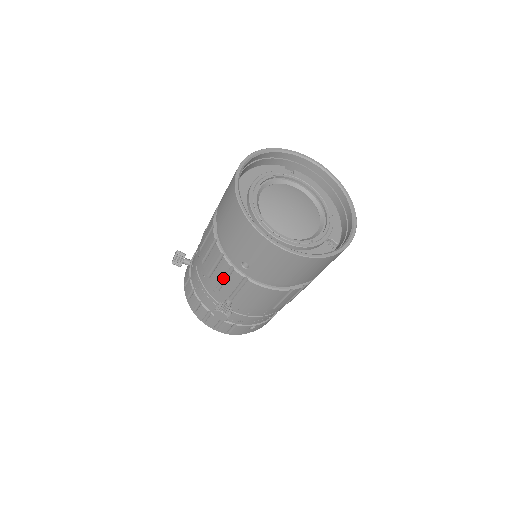
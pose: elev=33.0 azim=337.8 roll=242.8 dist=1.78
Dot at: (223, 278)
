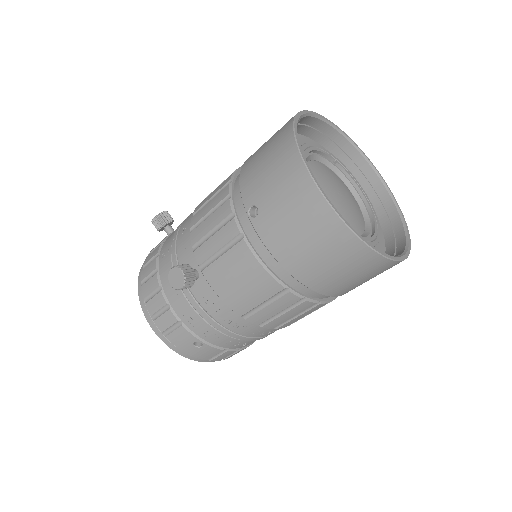
Dot at: (210, 231)
